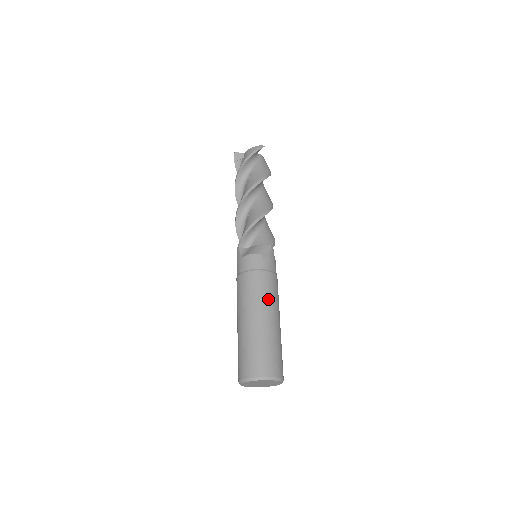
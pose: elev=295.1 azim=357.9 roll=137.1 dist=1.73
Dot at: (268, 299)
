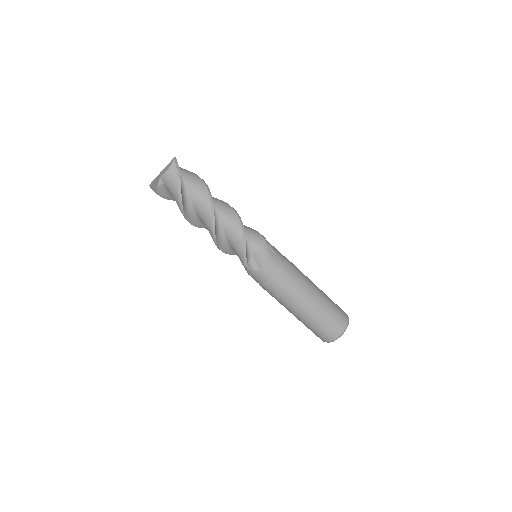
Dot at: (304, 281)
